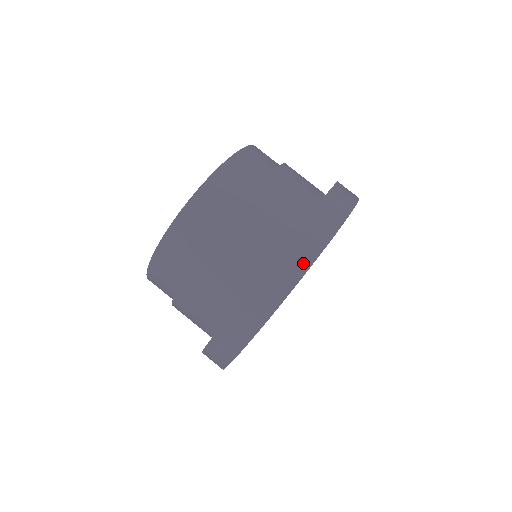
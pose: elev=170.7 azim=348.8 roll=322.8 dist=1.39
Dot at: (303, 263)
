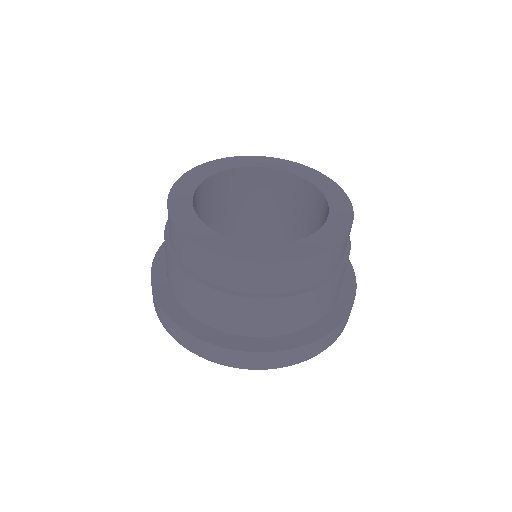
Dot at: occluded
